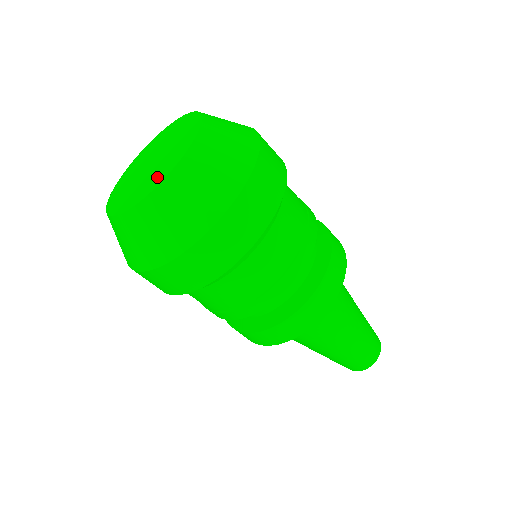
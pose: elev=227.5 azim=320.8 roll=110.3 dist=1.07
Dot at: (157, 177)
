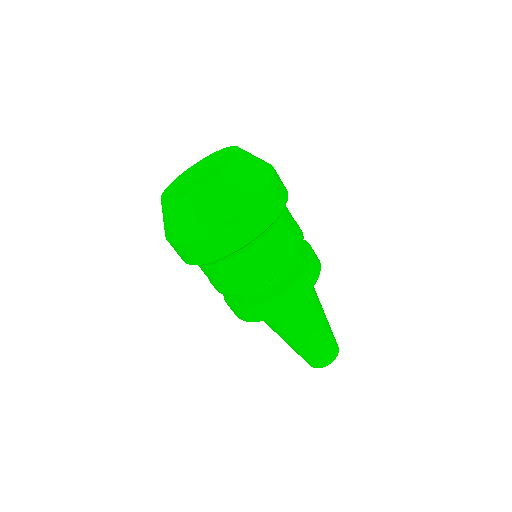
Dot at: (226, 159)
